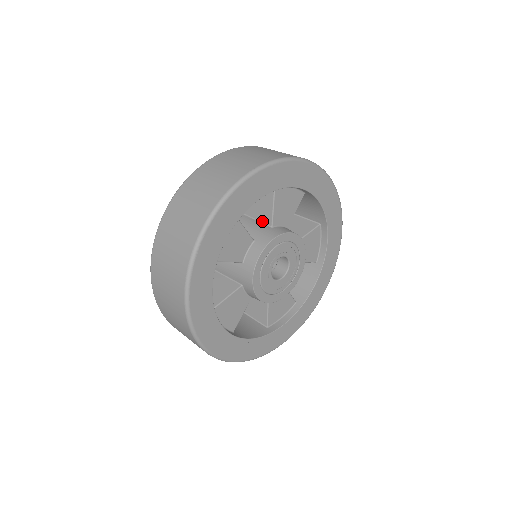
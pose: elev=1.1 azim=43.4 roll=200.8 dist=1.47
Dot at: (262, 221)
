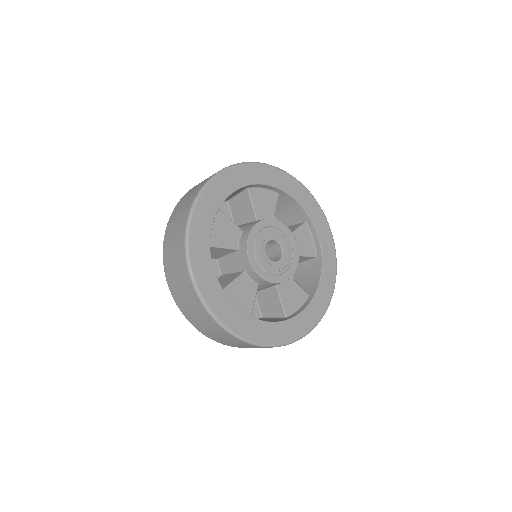
Dot at: (249, 221)
